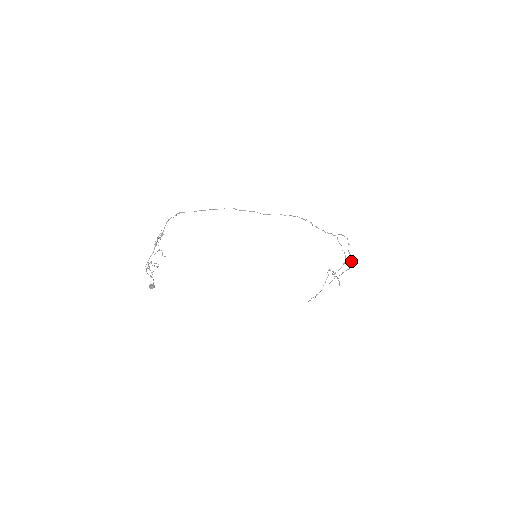
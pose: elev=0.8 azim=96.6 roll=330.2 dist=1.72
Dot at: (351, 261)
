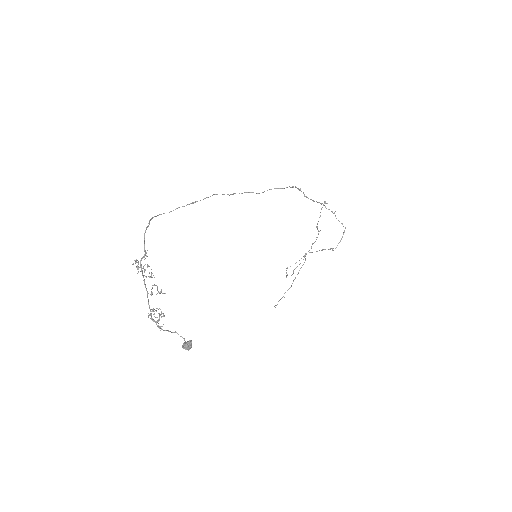
Dot at: occluded
